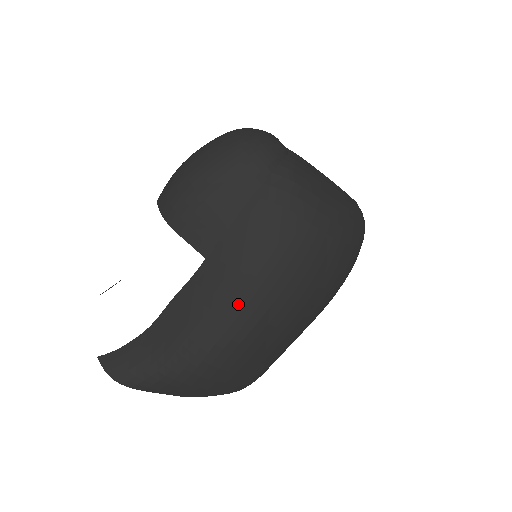
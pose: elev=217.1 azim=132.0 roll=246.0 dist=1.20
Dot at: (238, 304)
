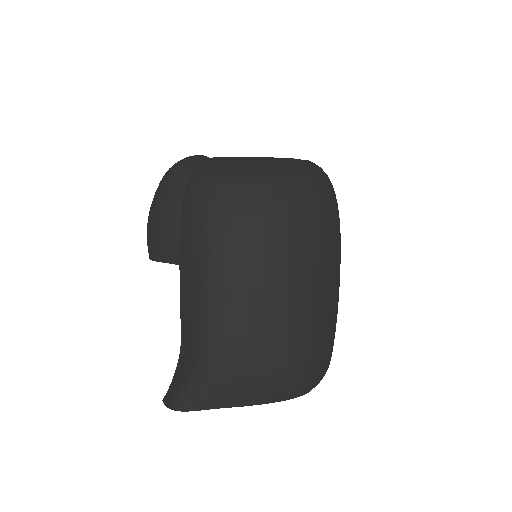
Dot at: (211, 282)
